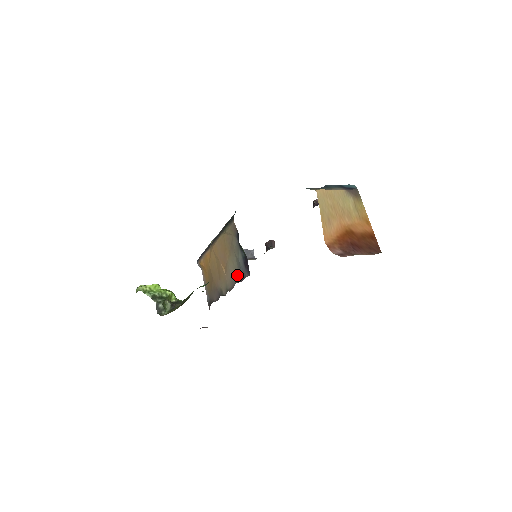
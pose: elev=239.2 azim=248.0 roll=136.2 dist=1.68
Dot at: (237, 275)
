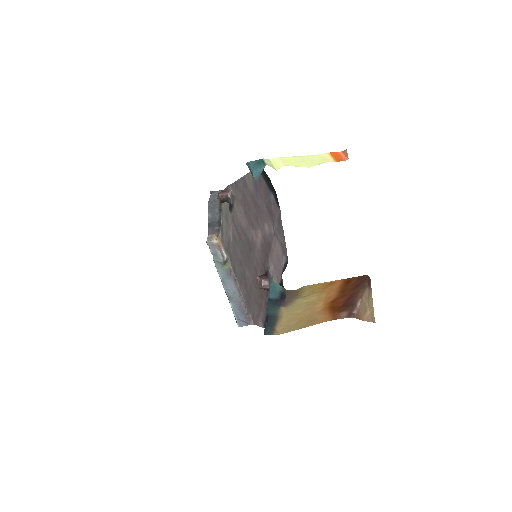
Dot at: occluded
